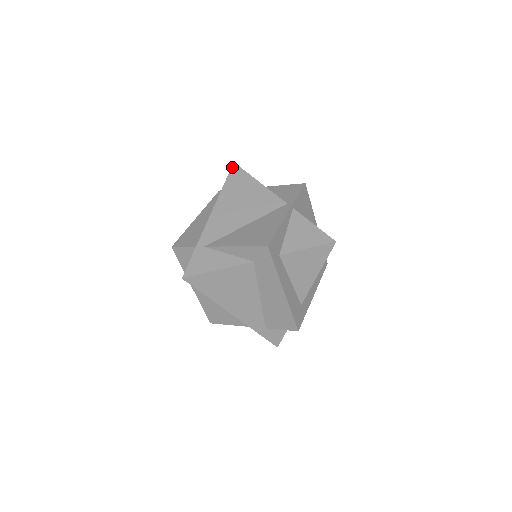
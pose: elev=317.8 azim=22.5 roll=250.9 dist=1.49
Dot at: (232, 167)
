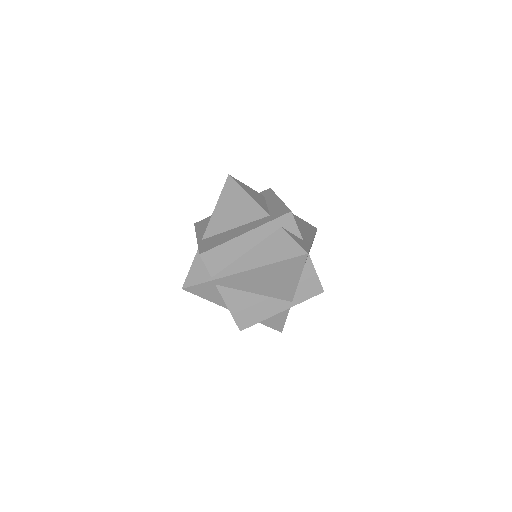
Dot at: (302, 256)
